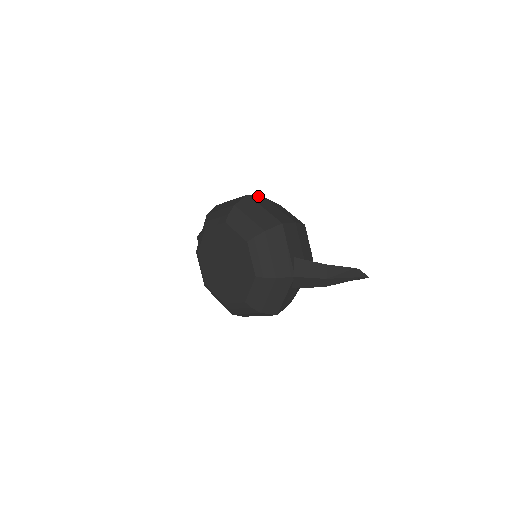
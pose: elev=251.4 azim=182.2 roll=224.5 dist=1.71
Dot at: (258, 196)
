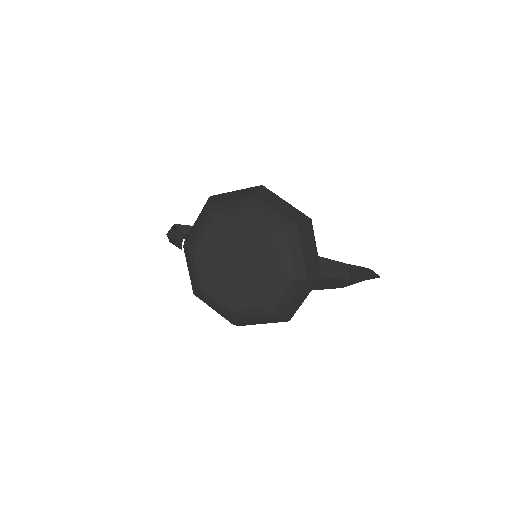
Dot at: occluded
